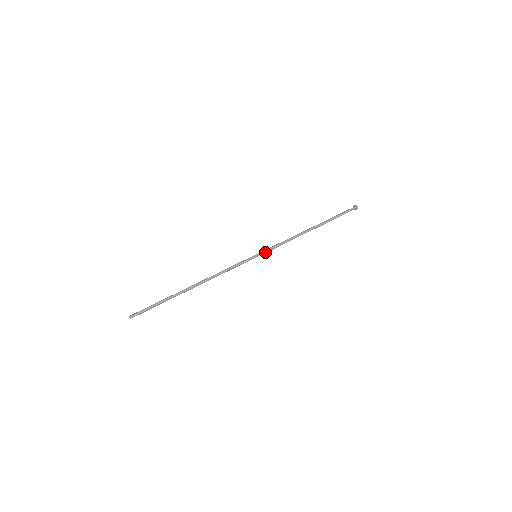
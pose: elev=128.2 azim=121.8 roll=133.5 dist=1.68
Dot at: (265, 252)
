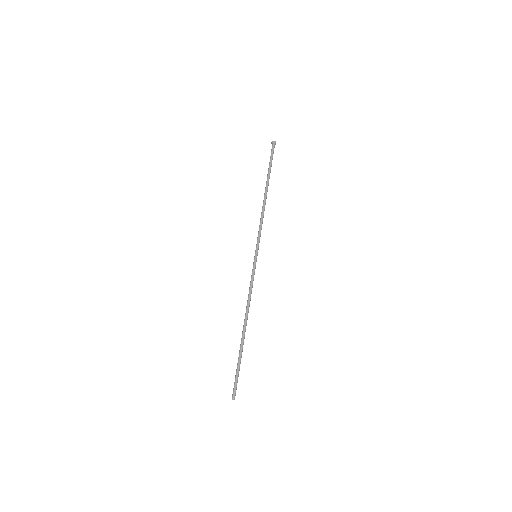
Dot at: (258, 246)
